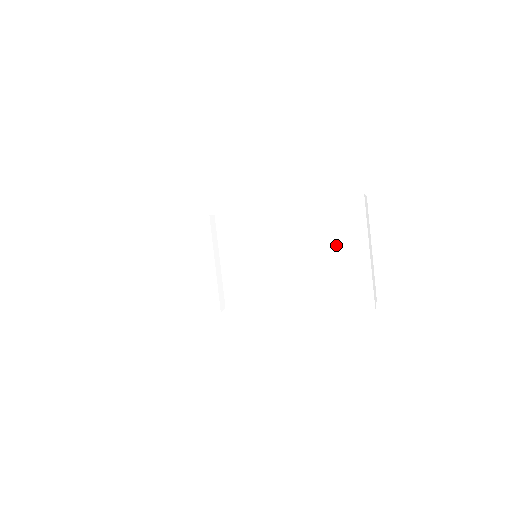
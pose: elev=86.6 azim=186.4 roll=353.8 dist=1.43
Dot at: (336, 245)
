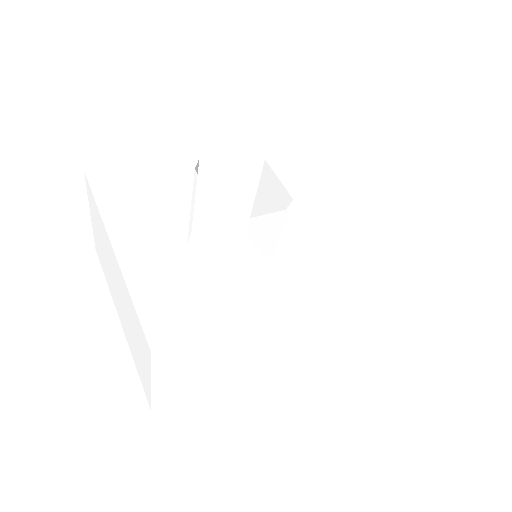
Dot at: (409, 329)
